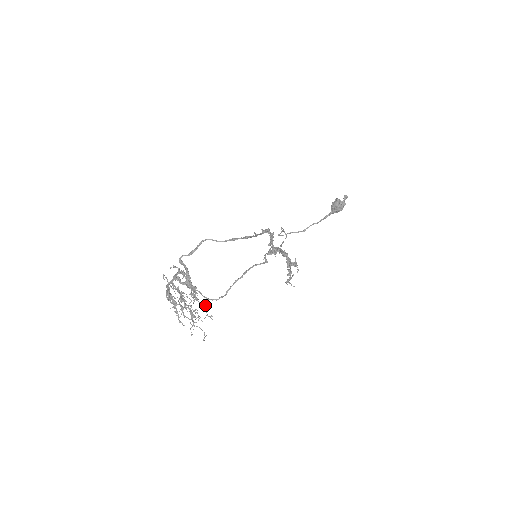
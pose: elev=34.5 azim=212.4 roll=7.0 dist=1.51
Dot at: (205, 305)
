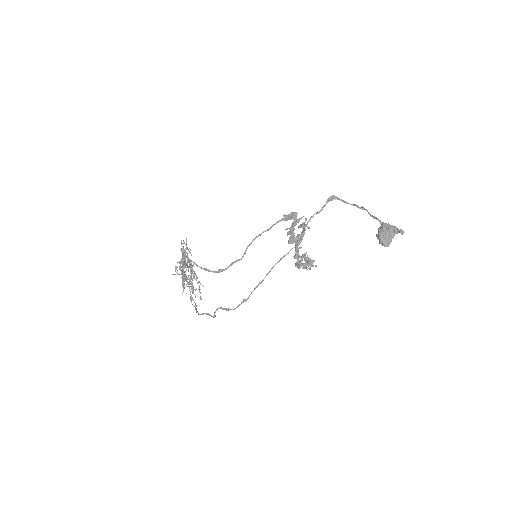
Dot at: (199, 288)
